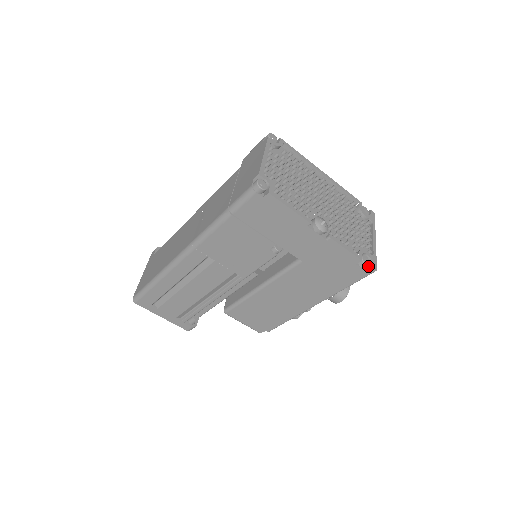
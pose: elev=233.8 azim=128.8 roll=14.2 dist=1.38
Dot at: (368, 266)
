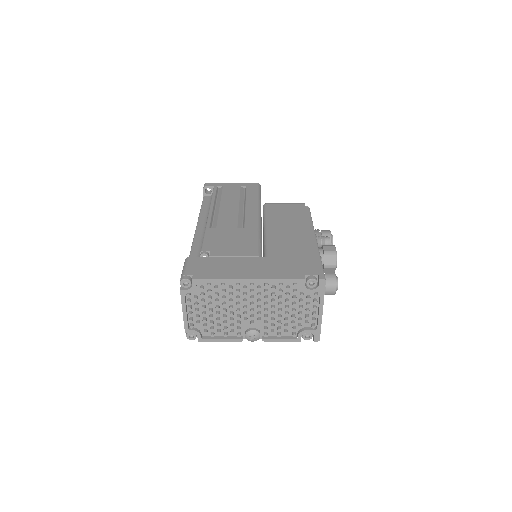
Dot at: (313, 335)
